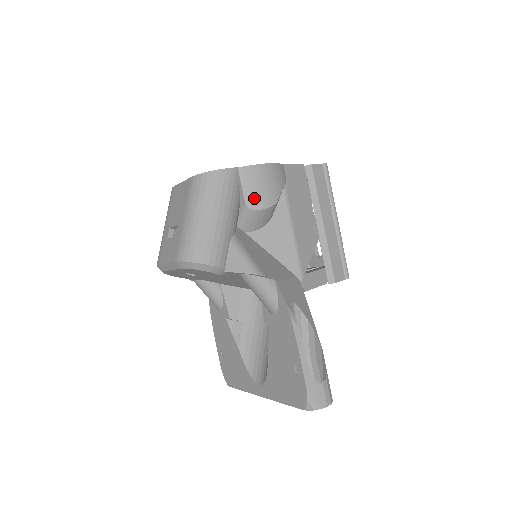
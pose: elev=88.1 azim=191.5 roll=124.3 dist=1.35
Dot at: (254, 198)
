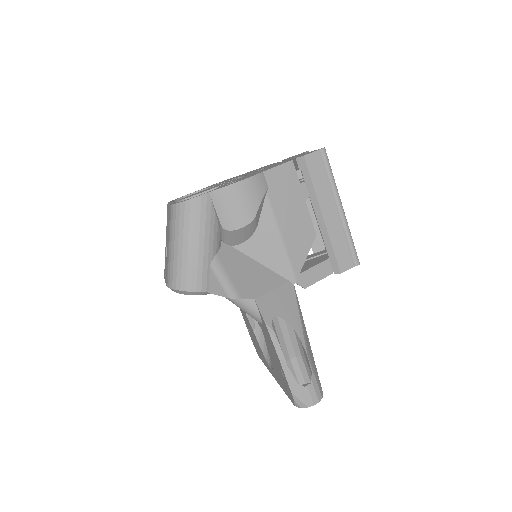
Dot at: (229, 220)
